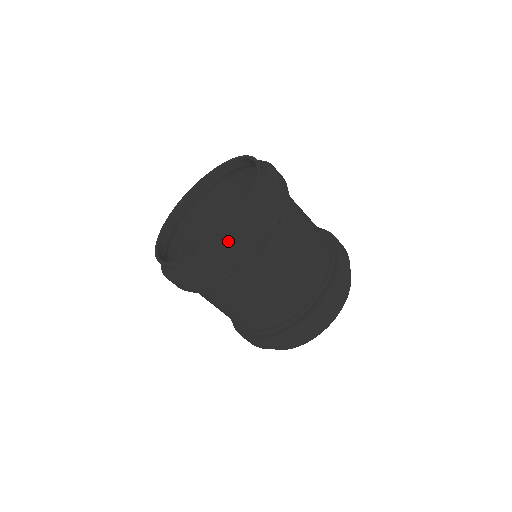
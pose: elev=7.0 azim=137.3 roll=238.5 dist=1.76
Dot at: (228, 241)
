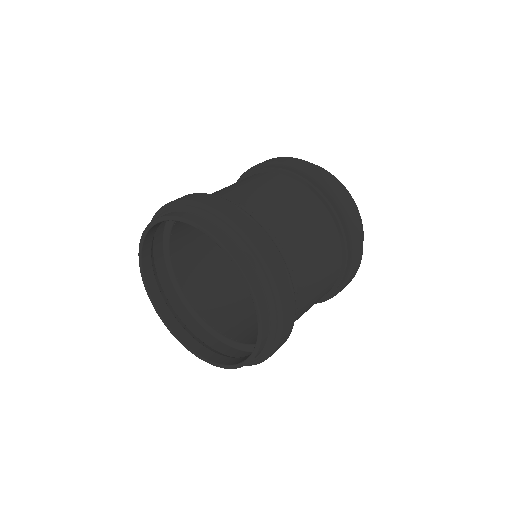
Dot at: (262, 351)
